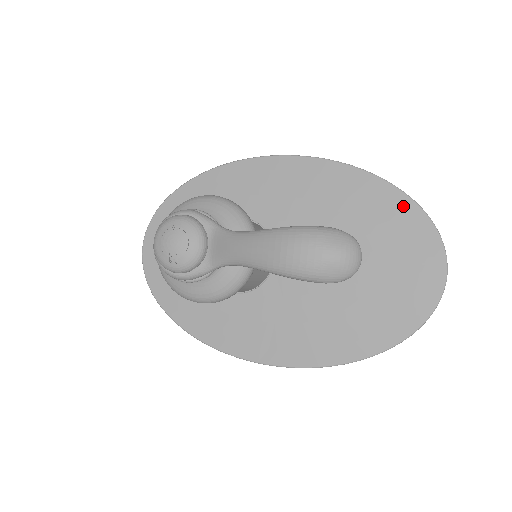
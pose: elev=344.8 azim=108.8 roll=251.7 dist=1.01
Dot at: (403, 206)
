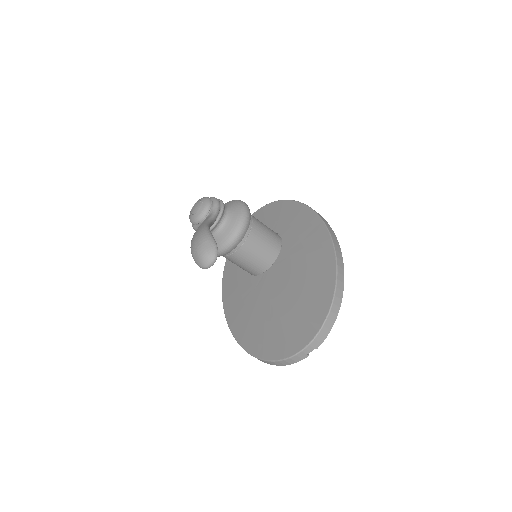
Dot at: (327, 293)
